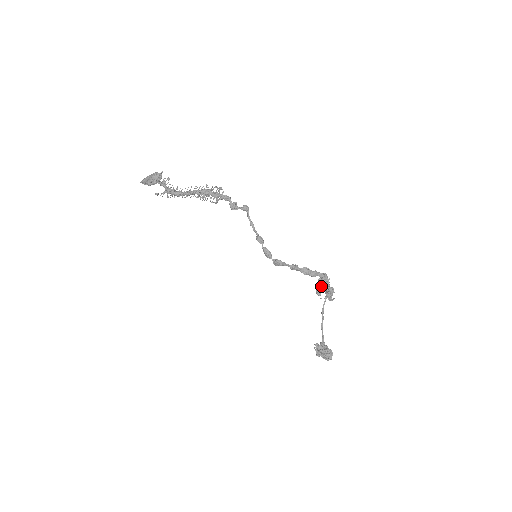
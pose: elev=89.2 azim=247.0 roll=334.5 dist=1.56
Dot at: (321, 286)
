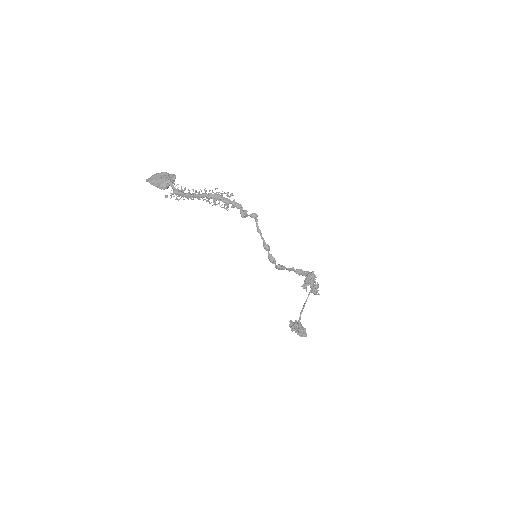
Dot at: (308, 281)
